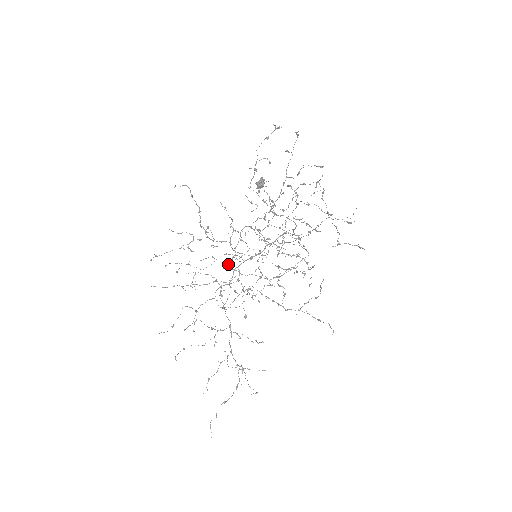
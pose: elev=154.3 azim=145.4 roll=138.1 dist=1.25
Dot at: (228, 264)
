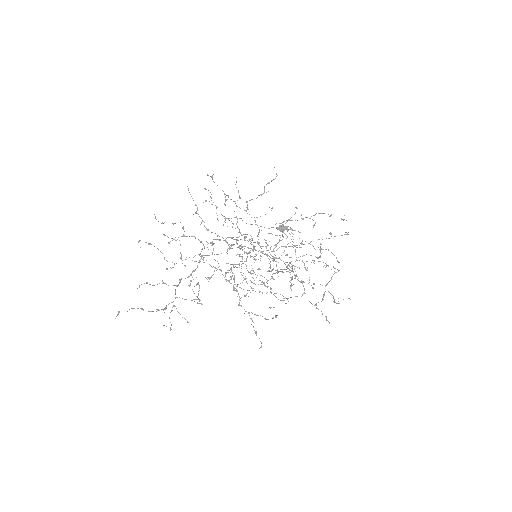
Dot at: (234, 239)
